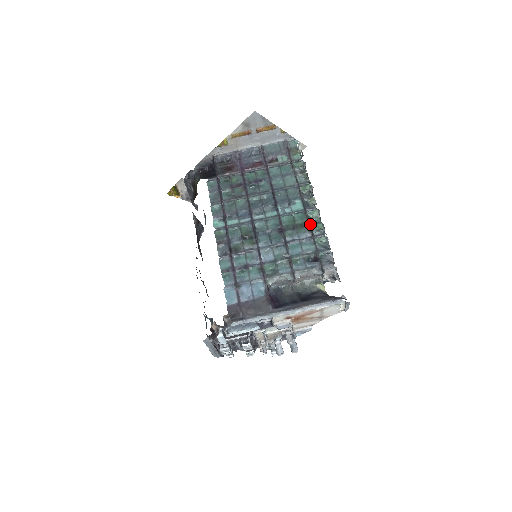
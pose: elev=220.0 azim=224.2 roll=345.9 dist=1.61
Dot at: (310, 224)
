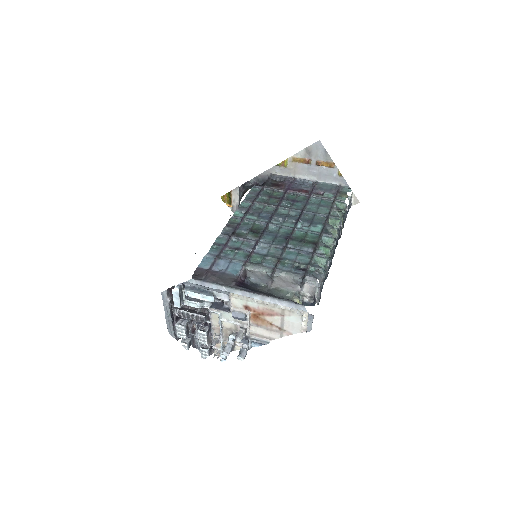
Dot at: (318, 244)
